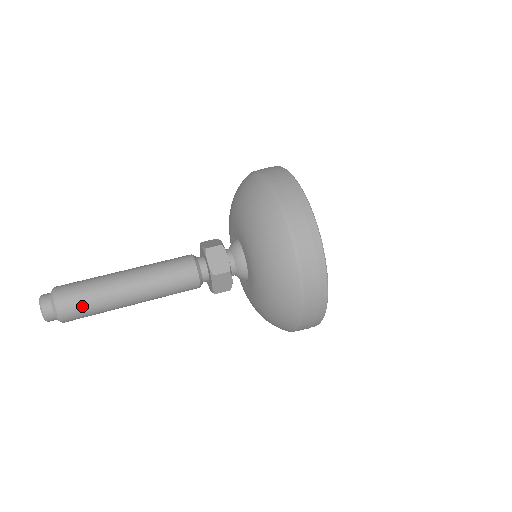
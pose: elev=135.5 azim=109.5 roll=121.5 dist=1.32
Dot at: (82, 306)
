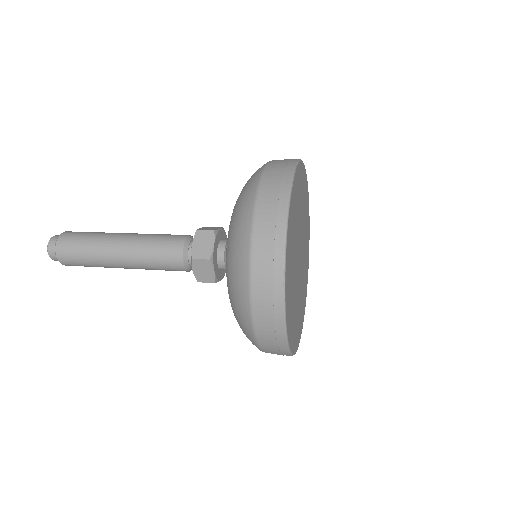
Dot at: (76, 253)
